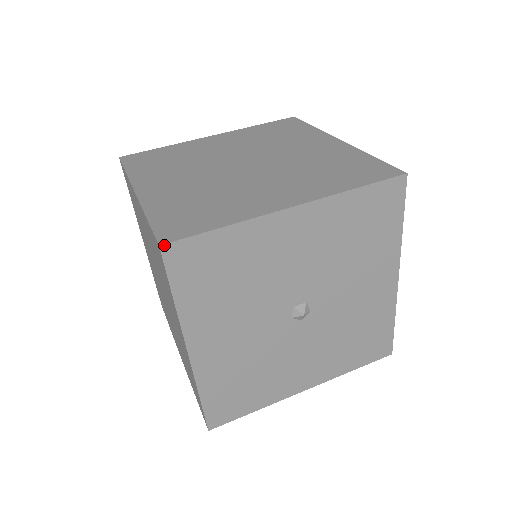
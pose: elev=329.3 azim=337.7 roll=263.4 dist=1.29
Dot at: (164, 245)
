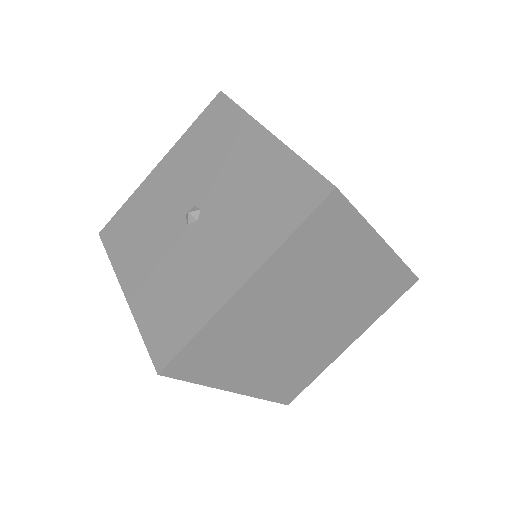
Dot at: (101, 232)
